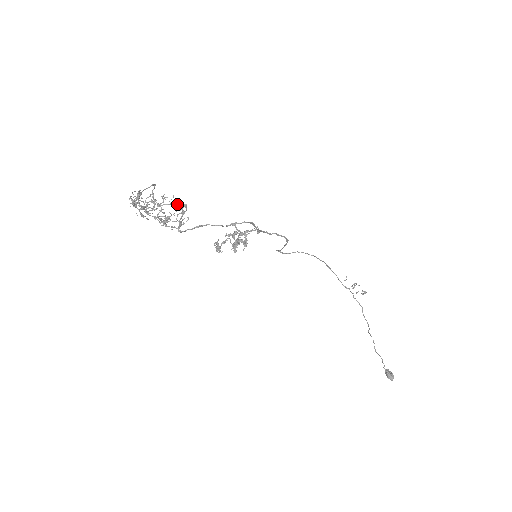
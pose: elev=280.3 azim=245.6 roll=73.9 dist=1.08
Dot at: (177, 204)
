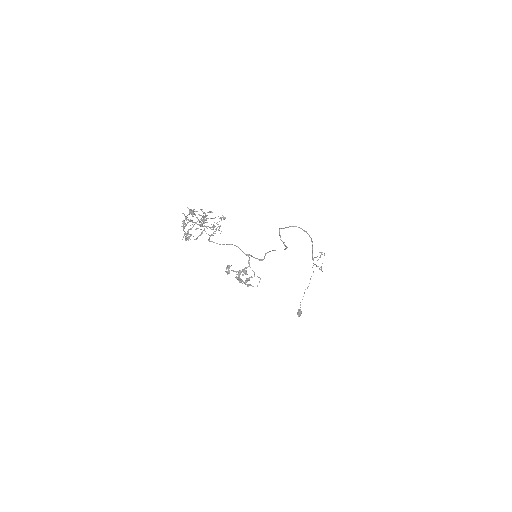
Dot at: occluded
